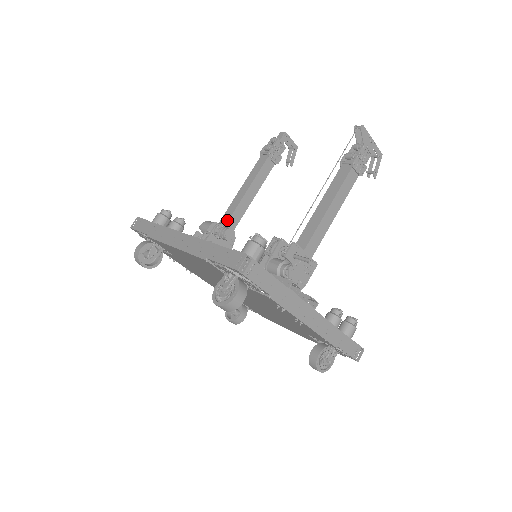
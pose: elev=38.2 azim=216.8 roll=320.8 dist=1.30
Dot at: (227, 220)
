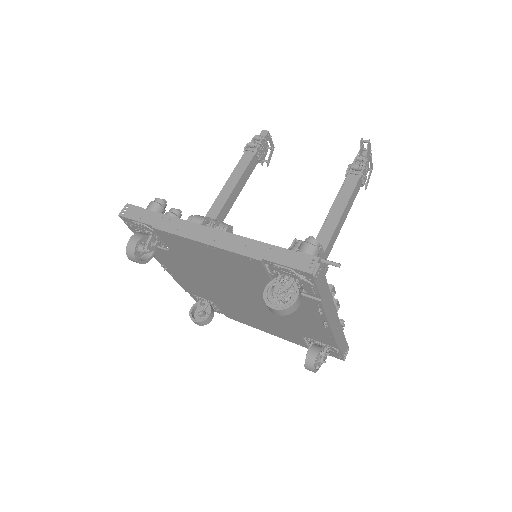
Dot at: (216, 215)
